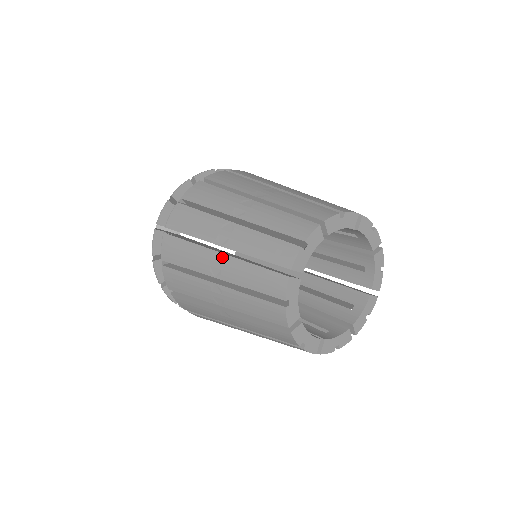
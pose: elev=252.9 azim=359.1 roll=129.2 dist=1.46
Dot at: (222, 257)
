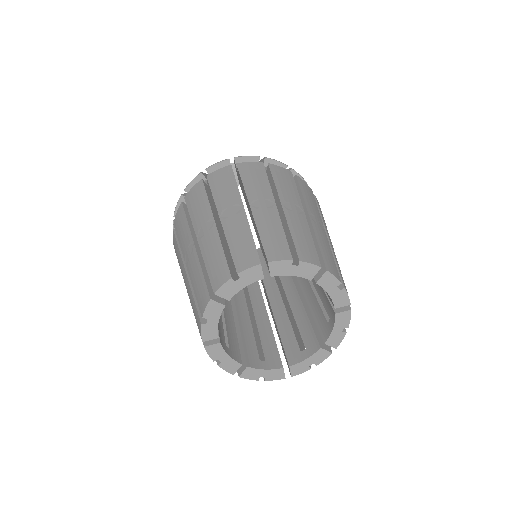
Dot at: (241, 211)
